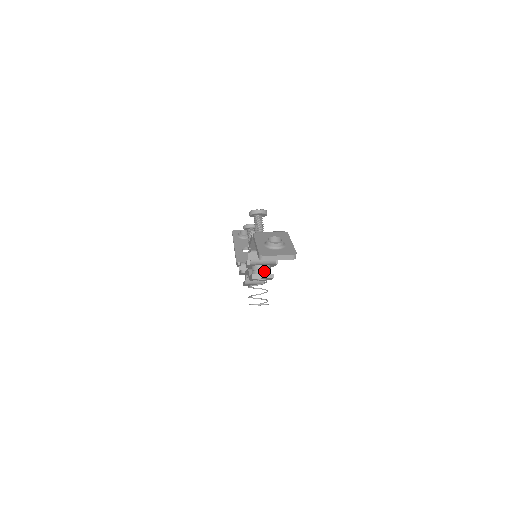
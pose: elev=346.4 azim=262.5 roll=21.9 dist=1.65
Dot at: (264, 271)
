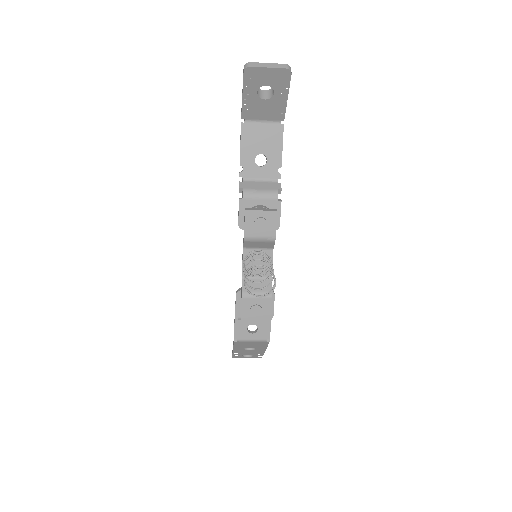
Dot at: (263, 208)
